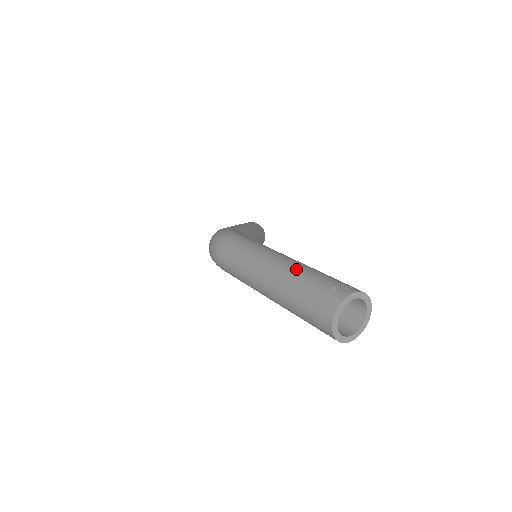
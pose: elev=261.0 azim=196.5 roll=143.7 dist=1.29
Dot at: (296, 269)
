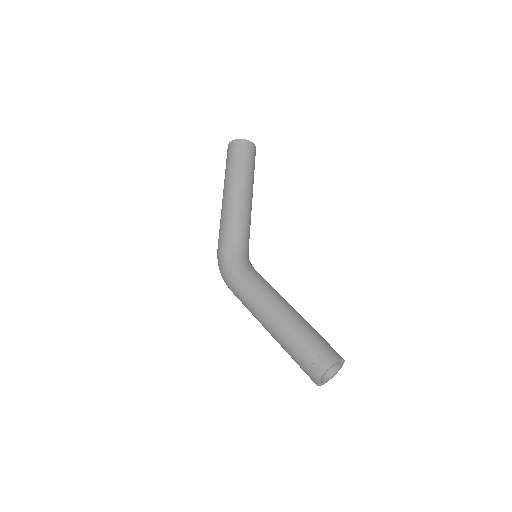
Dot at: (283, 340)
